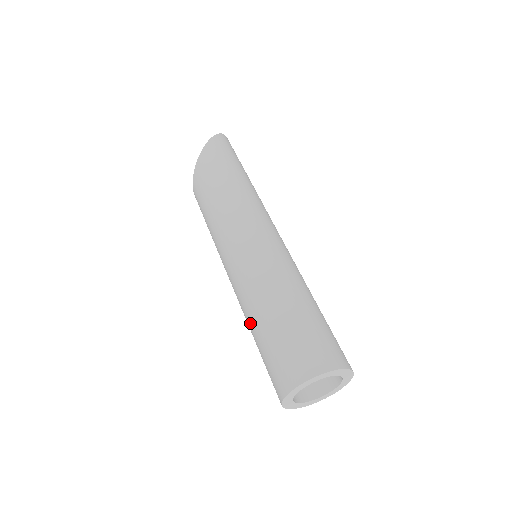
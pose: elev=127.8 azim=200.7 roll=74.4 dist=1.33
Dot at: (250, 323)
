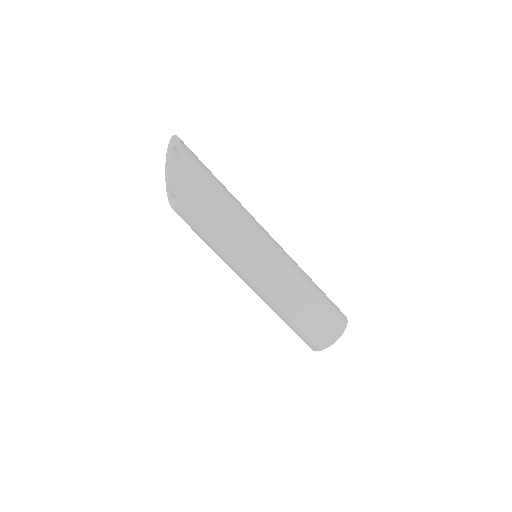
Dot at: (288, 311)
